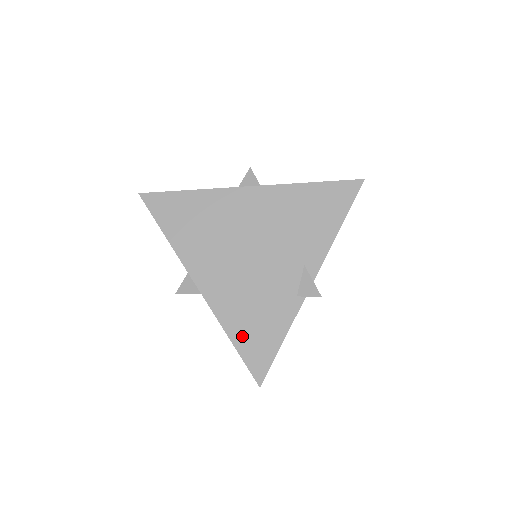
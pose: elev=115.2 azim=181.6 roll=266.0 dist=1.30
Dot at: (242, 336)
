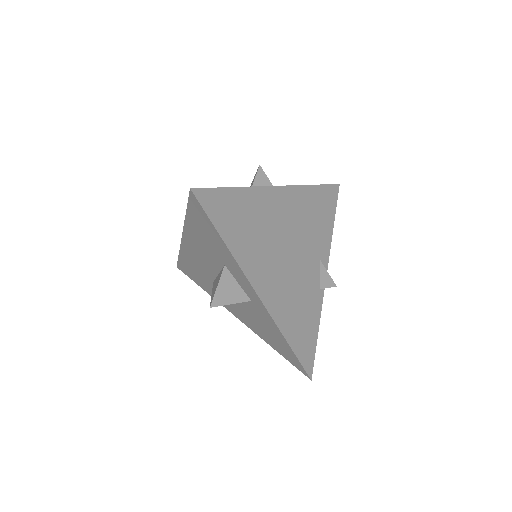
Dot at: (294, 336)
